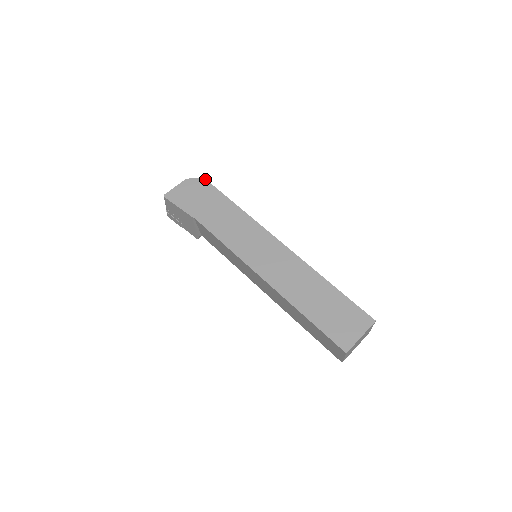
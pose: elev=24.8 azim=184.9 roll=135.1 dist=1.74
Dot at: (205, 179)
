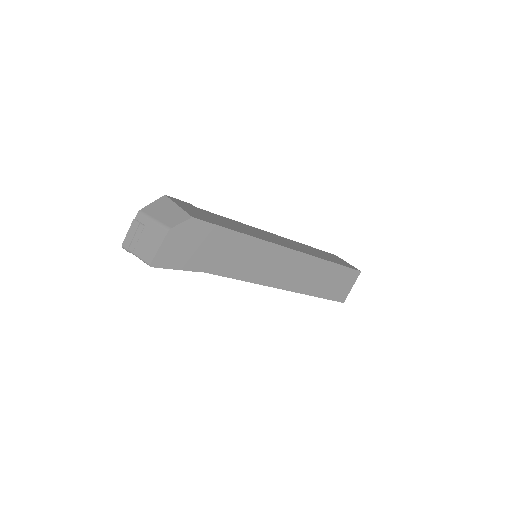
Dot at: (195, 219)
